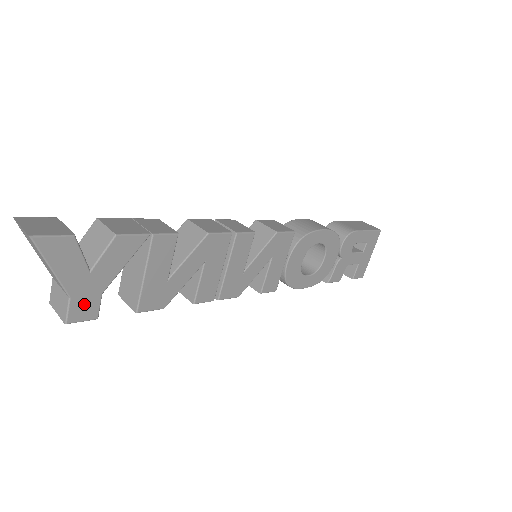
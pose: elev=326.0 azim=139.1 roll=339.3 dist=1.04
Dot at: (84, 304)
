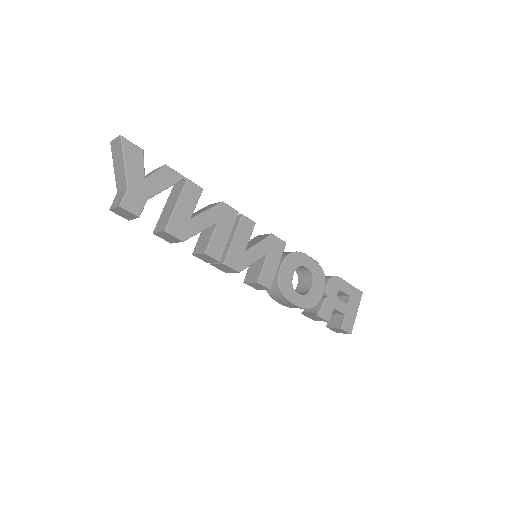
Dot at: (135, 199)
